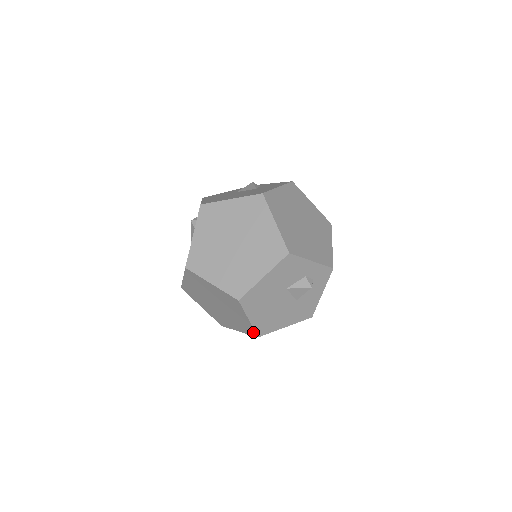
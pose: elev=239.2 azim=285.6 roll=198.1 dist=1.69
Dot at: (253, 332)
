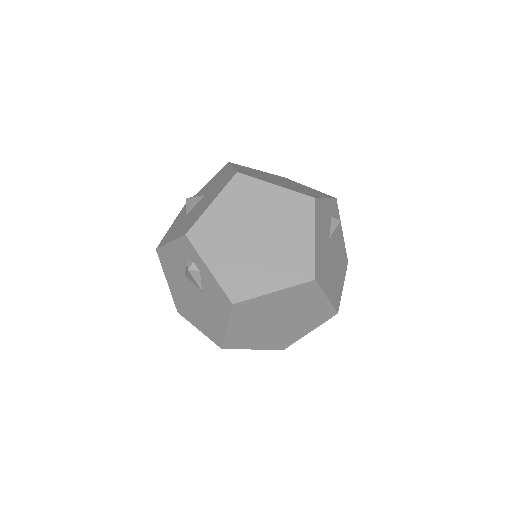
Dot at: occluded
